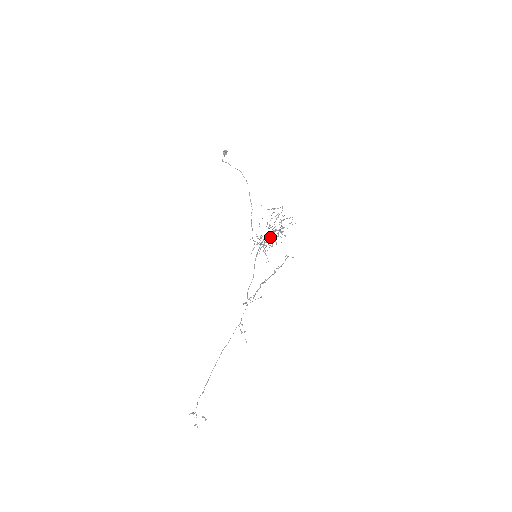
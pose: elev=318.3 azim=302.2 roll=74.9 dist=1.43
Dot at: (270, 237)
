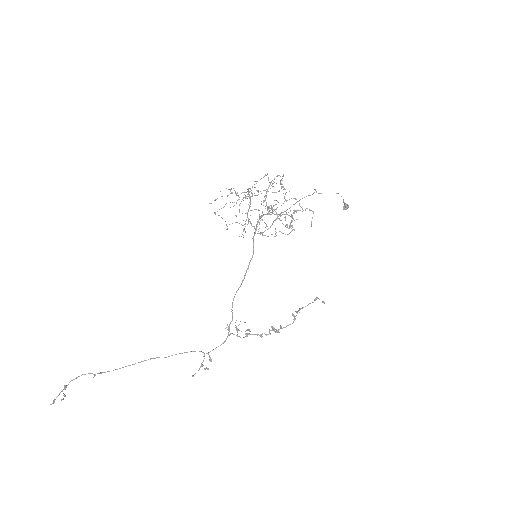
Dot at: occluded
